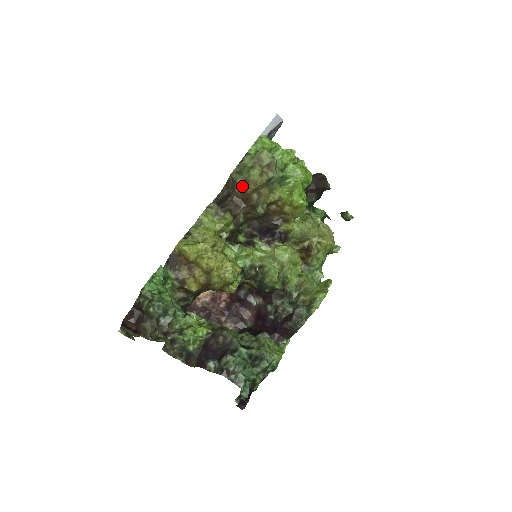
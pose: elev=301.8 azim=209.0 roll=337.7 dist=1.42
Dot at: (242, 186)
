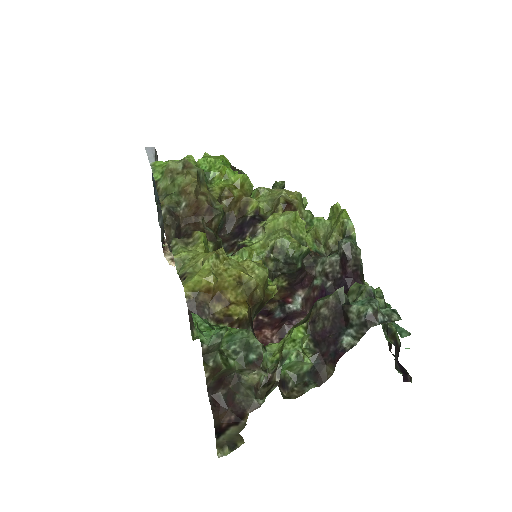
Dot at: (182, 200)
